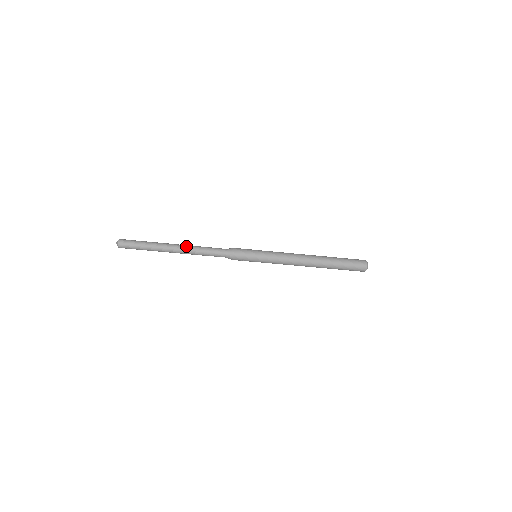
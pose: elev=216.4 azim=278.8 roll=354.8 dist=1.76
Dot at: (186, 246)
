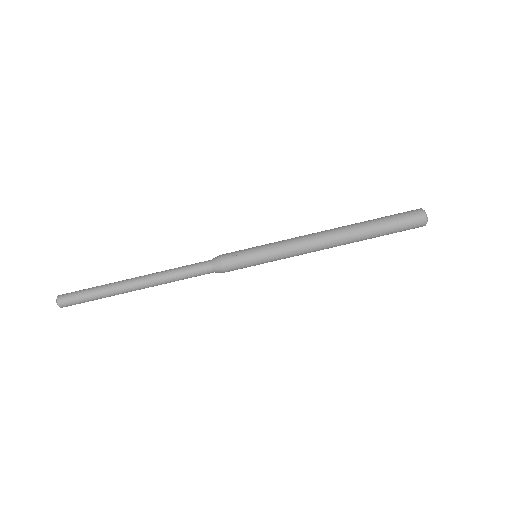
Dot at: occluded
